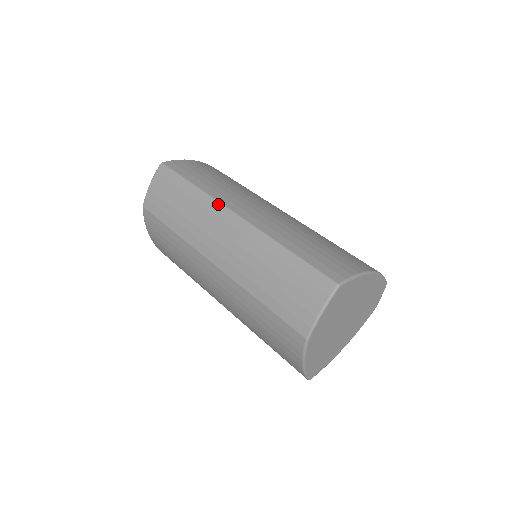
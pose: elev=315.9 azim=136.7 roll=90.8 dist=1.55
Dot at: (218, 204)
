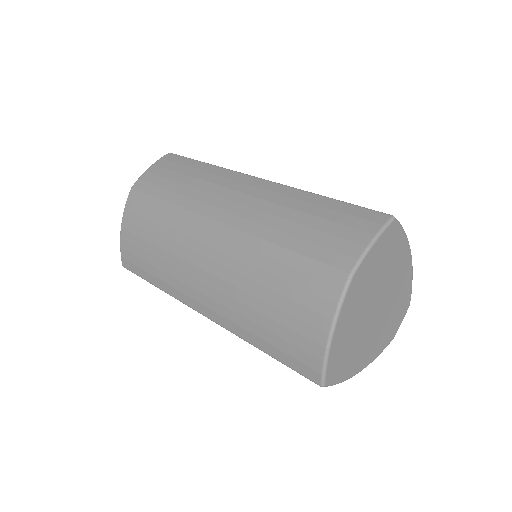
Dot at: (236, 172)
